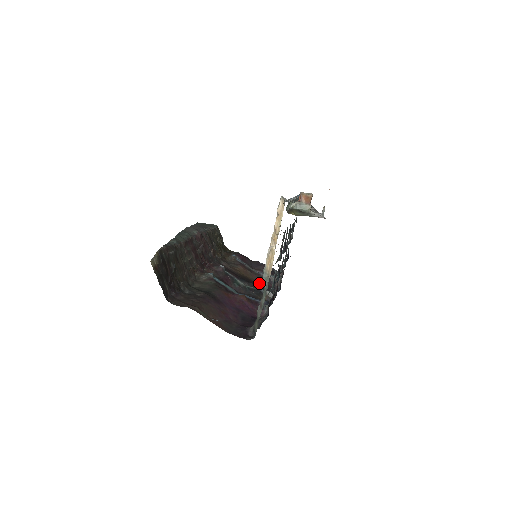
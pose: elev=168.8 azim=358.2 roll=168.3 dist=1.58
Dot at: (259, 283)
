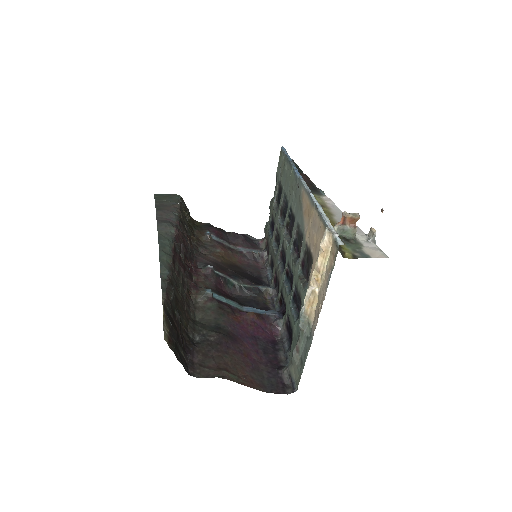
Dot at: (245, 266)
